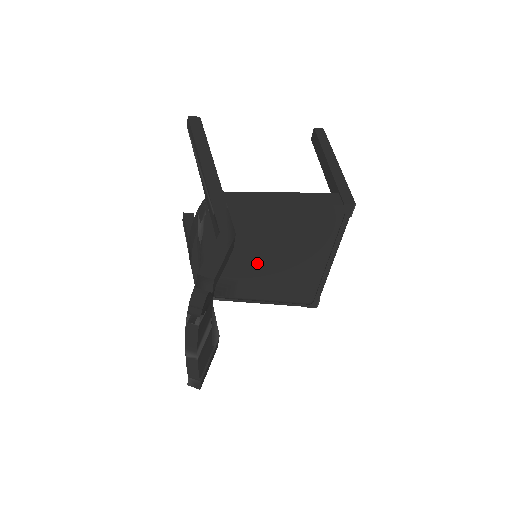
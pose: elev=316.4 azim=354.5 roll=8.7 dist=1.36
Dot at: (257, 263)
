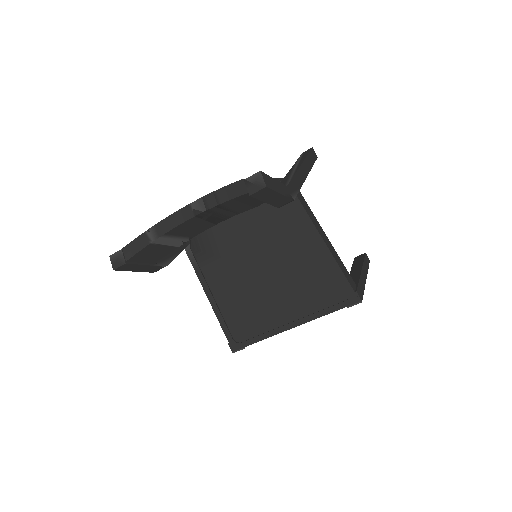
Dot at: (250, 261)
